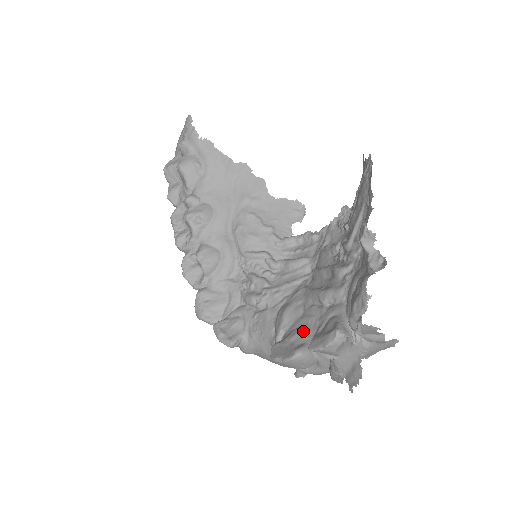
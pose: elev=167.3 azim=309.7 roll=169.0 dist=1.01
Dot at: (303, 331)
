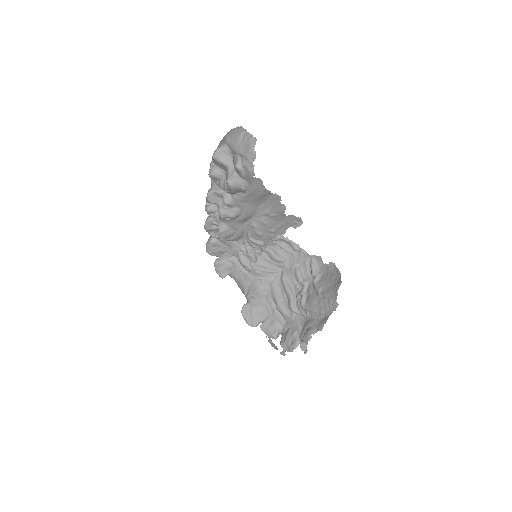
Dot at: (261, 312)
